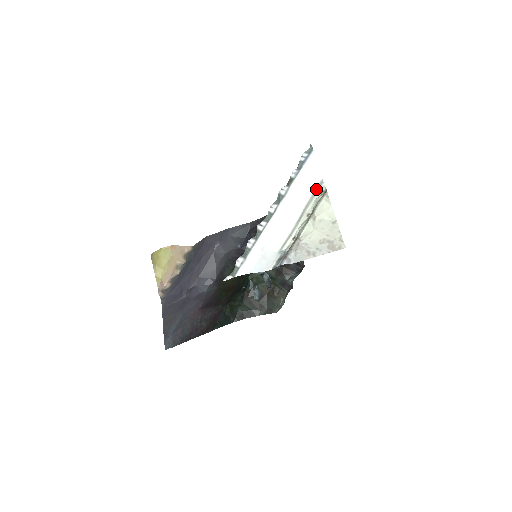
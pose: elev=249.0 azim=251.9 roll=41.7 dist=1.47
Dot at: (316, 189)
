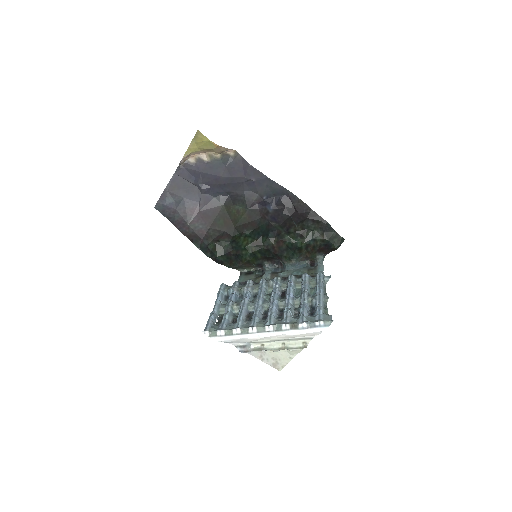
Dot at: (304, 338)
